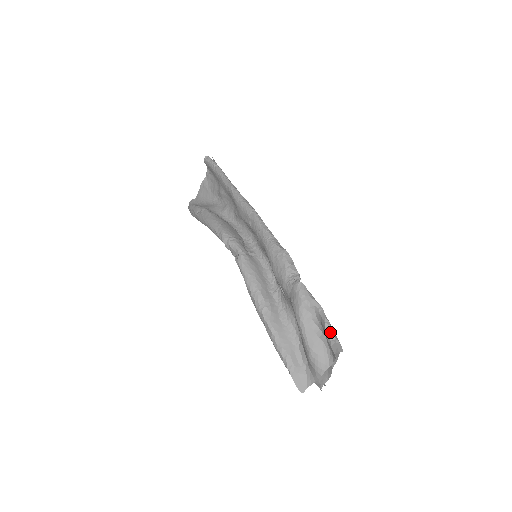
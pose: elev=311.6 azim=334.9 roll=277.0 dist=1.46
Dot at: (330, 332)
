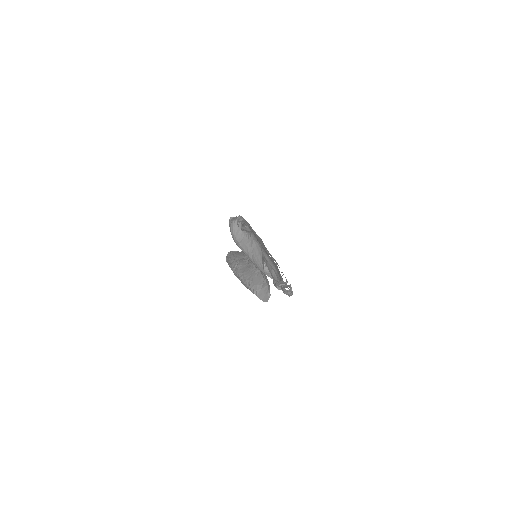
Dot at: (238, 220)
